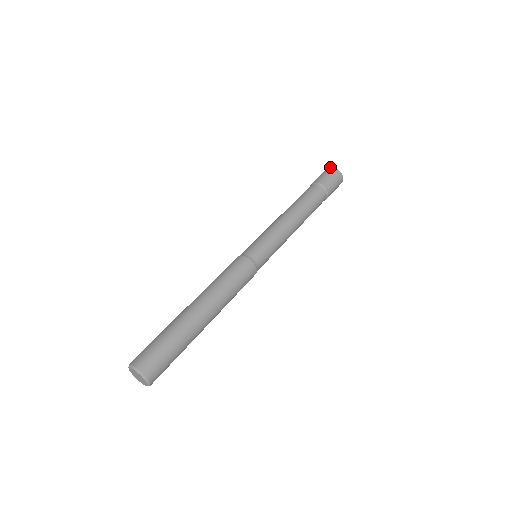
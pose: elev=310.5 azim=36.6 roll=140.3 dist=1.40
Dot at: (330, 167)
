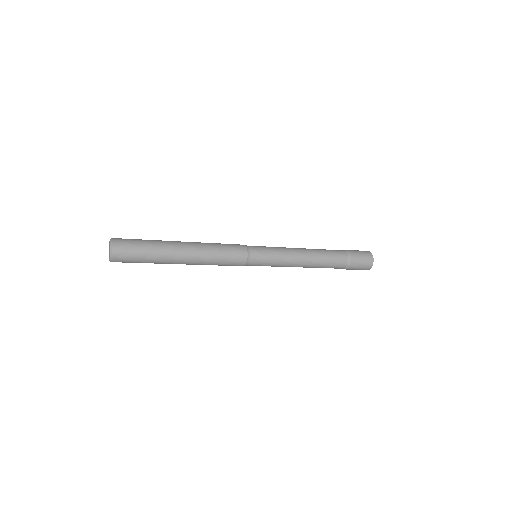
Dot at: occluded
